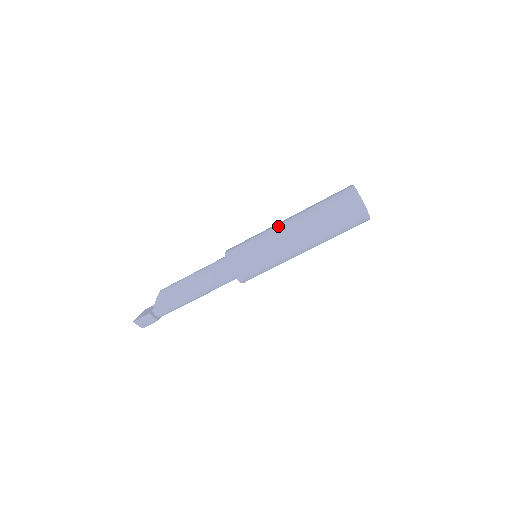
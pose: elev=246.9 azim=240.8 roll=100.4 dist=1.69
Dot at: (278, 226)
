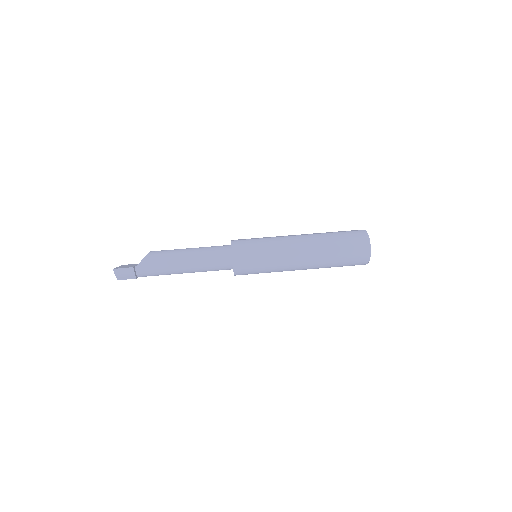
Dot at: (289, 237)
